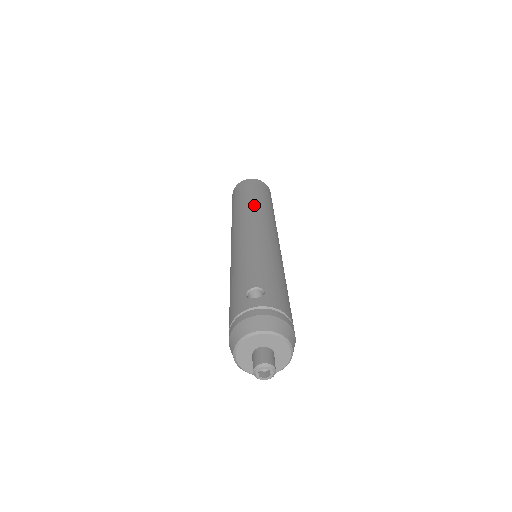
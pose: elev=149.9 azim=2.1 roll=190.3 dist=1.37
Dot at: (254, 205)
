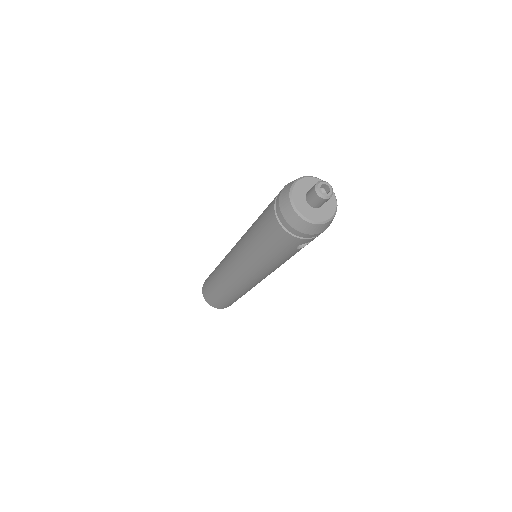
Dot at: occluded
